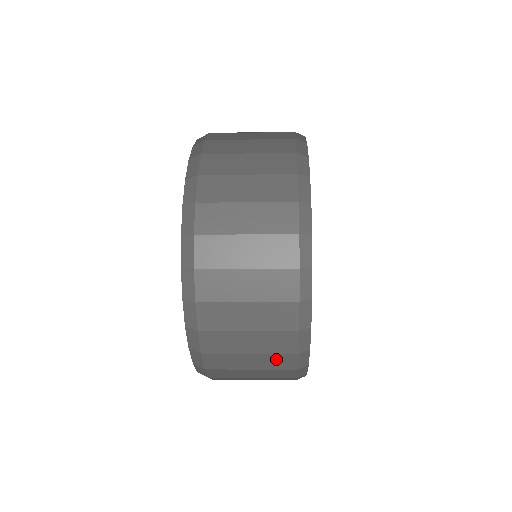
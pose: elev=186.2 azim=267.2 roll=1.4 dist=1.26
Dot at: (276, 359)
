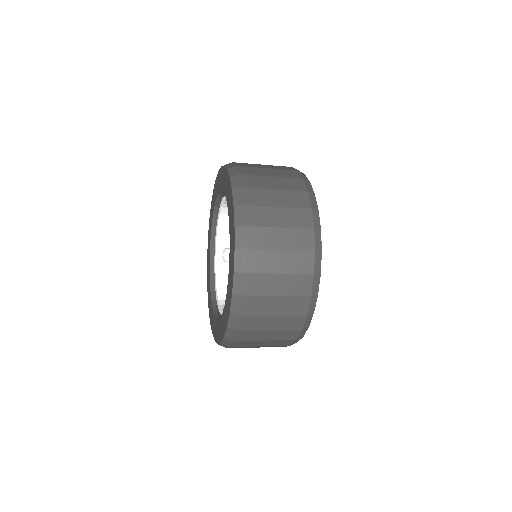
Dot at: (299, 259)
